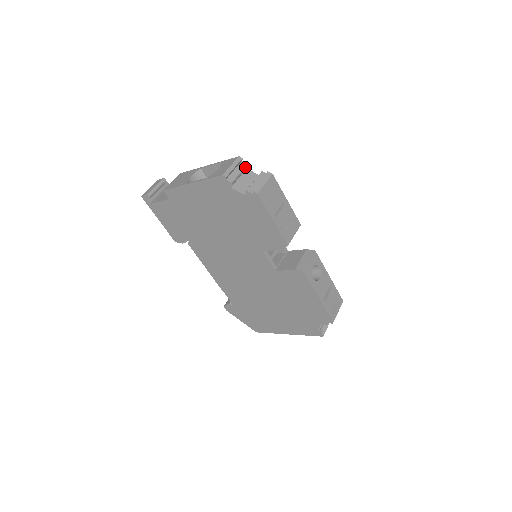
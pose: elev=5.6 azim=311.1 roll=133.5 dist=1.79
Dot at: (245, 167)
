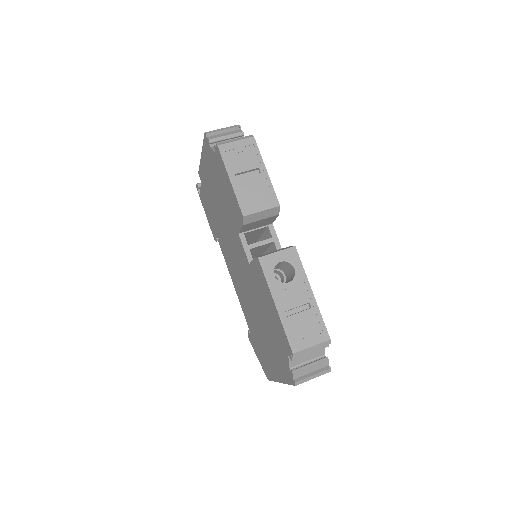
Dot at: (238, 133)
